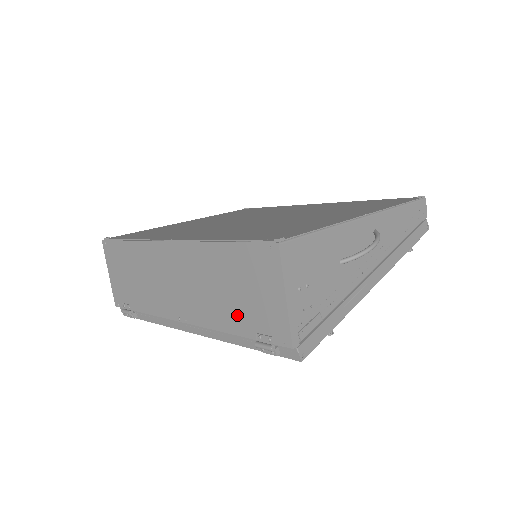
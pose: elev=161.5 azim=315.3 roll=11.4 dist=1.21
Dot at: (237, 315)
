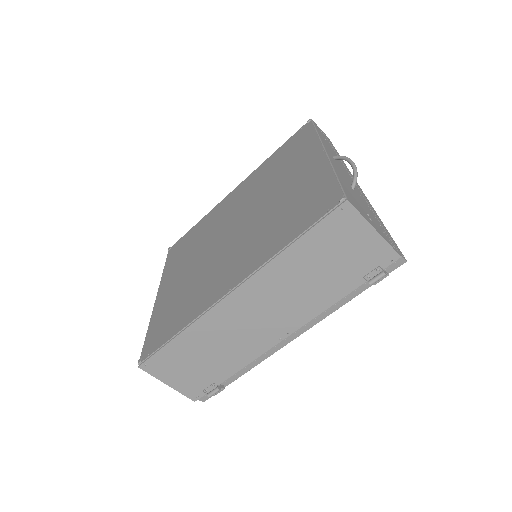
Dot at: (339, 281)
